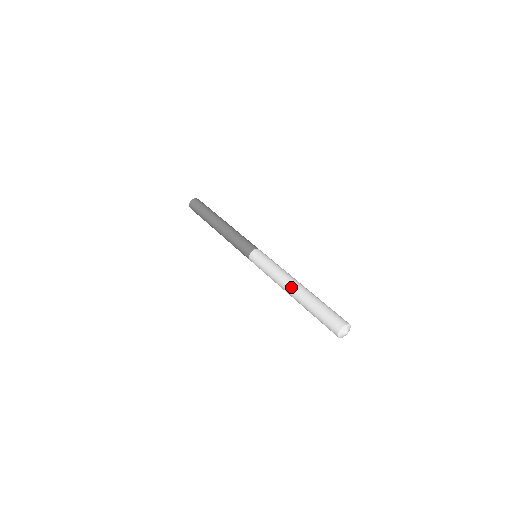
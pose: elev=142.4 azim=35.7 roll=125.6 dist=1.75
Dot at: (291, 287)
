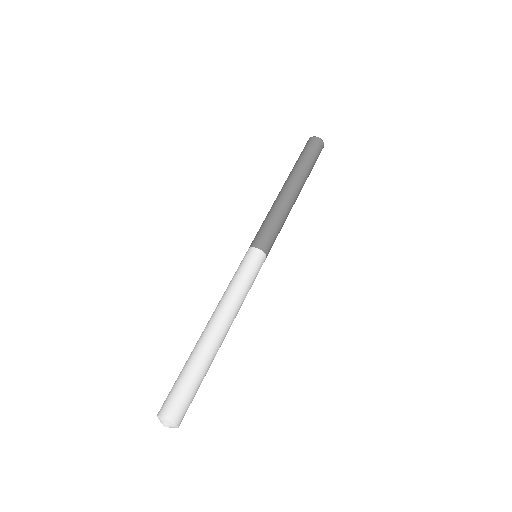
Dot at: (207, 323)
